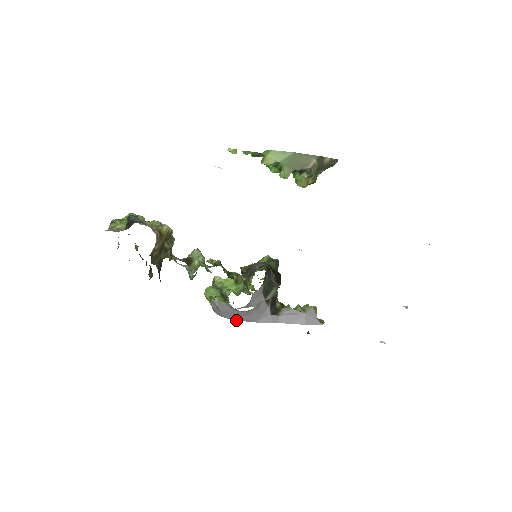
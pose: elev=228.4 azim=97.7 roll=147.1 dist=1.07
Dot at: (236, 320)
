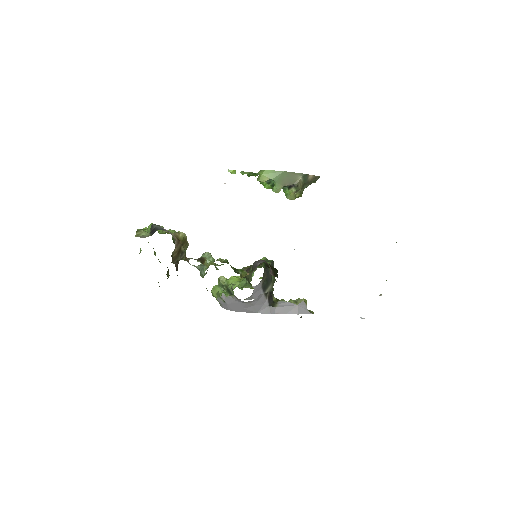
Dot at: occluded
